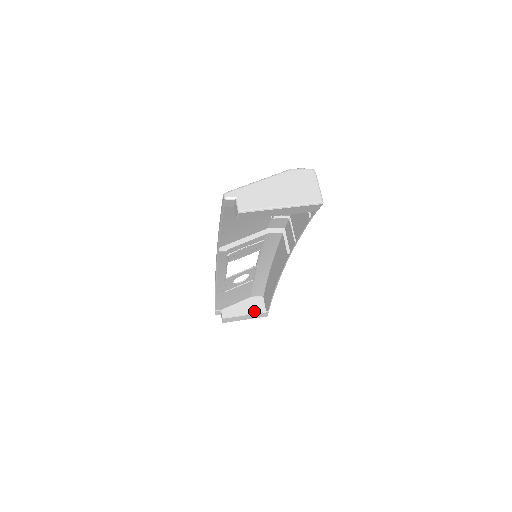
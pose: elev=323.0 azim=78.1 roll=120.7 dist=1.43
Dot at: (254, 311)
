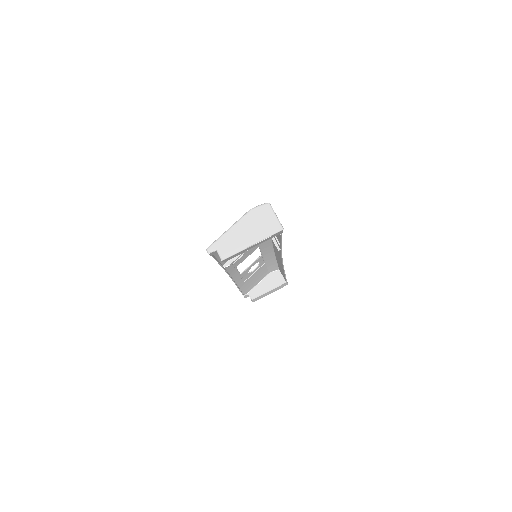
Dot at: (275, 284)
